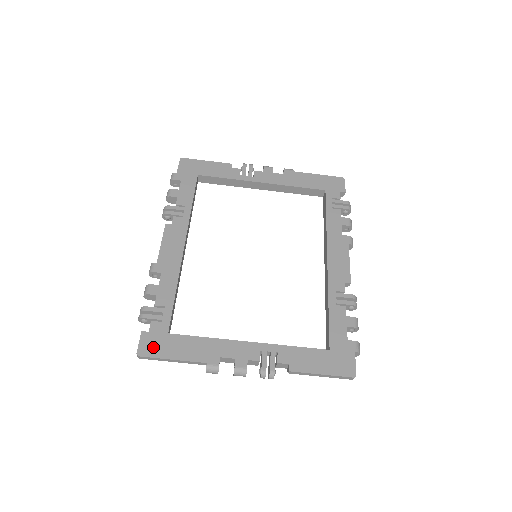
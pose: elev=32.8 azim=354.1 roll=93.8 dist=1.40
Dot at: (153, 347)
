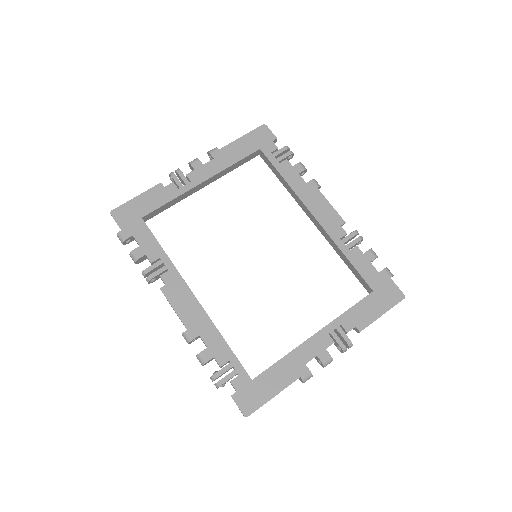
Dot at: (251, 400)
